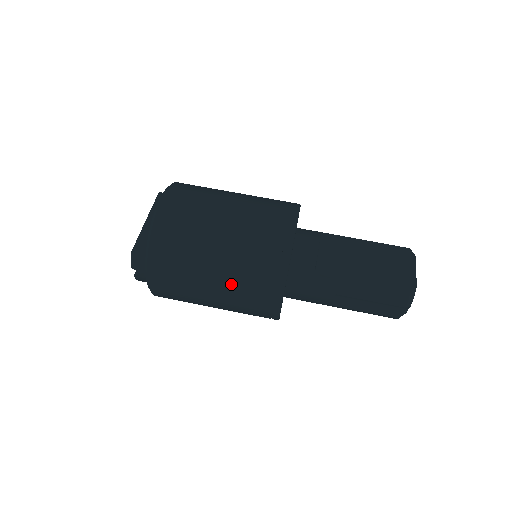
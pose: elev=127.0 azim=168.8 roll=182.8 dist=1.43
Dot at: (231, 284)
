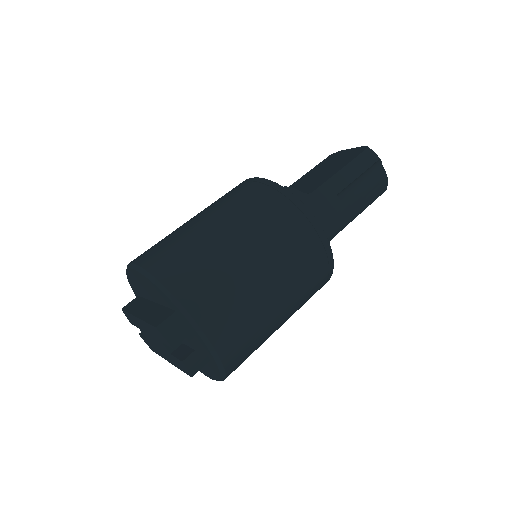
Dot at: (267, 244)
